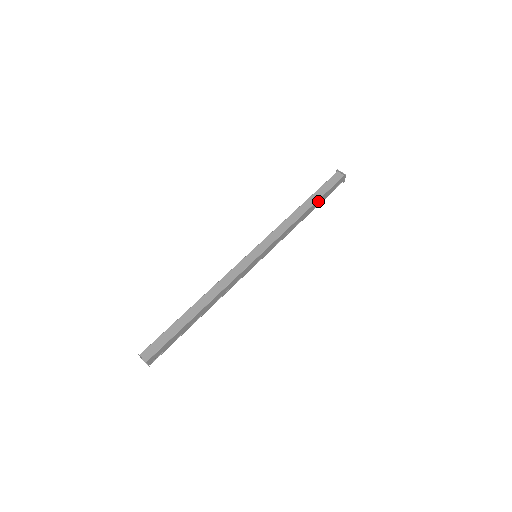
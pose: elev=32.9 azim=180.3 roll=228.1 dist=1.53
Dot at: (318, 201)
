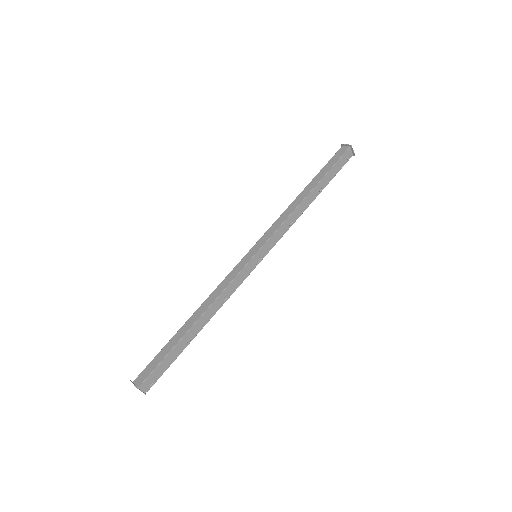
Dot at: (322, 181)
